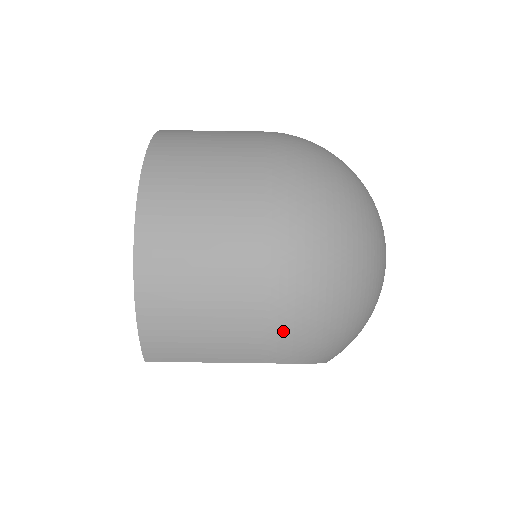
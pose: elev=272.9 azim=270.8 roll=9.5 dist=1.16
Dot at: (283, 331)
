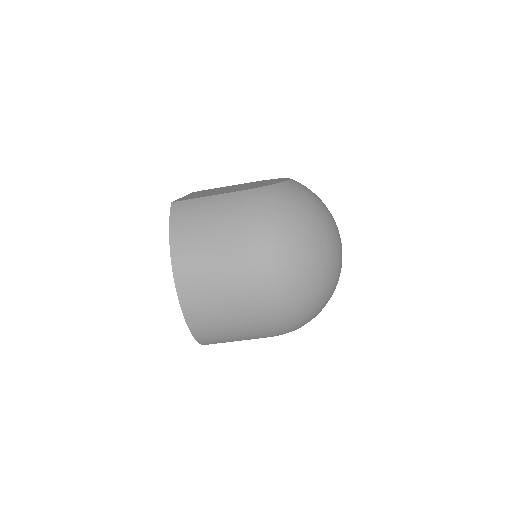
Dot at: (276, 327)
